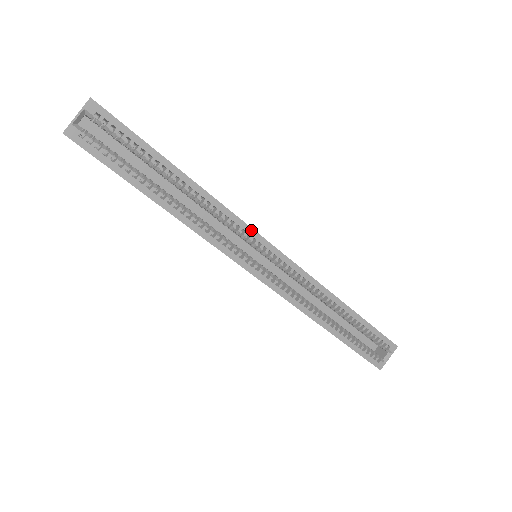
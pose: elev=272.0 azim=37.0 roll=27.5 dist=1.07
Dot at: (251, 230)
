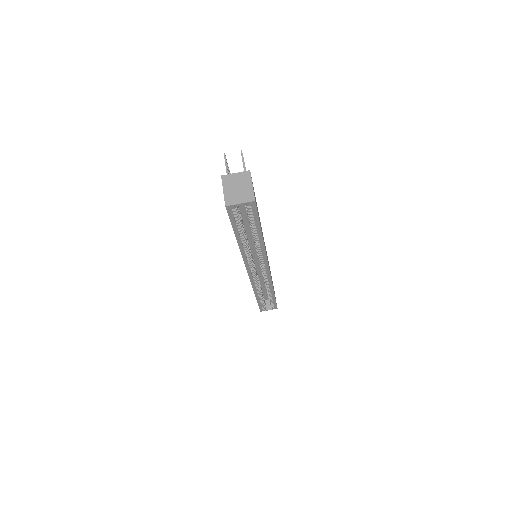
Dot at: (266, 261)
